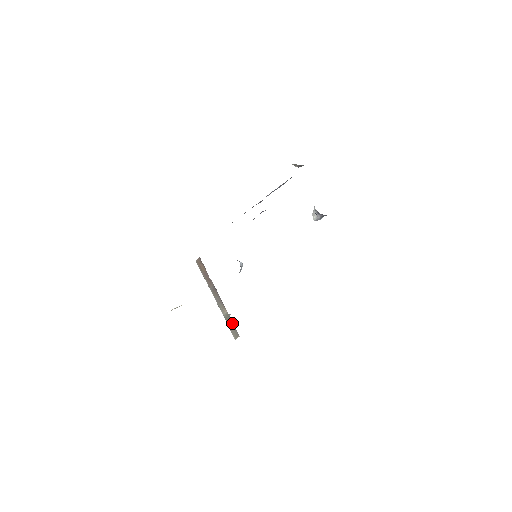
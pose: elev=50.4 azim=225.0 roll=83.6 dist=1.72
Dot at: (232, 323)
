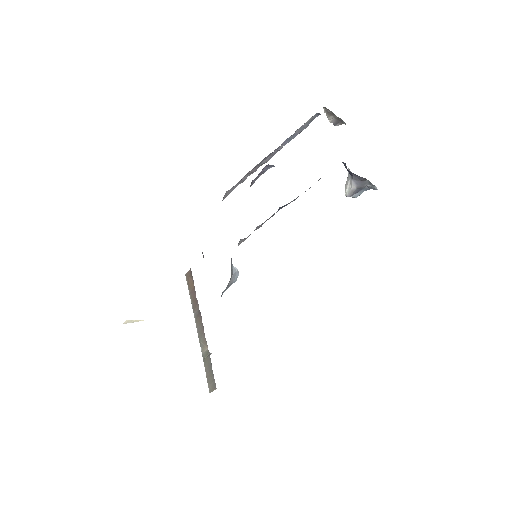
Dot at: (211, 366)
